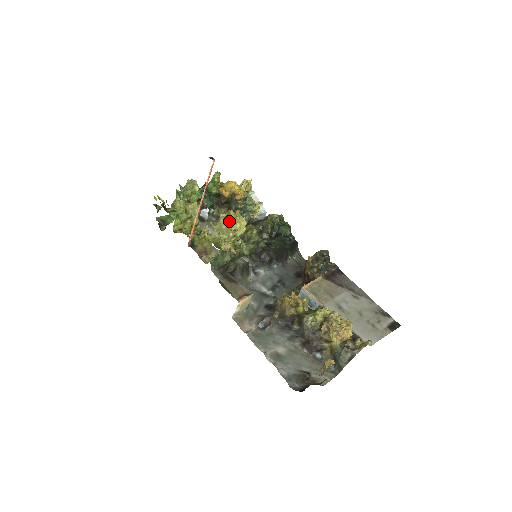
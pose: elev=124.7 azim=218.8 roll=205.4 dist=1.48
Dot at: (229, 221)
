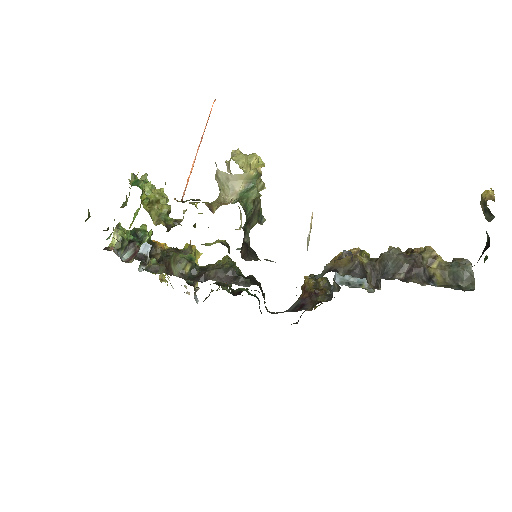
Dot at: occluded
